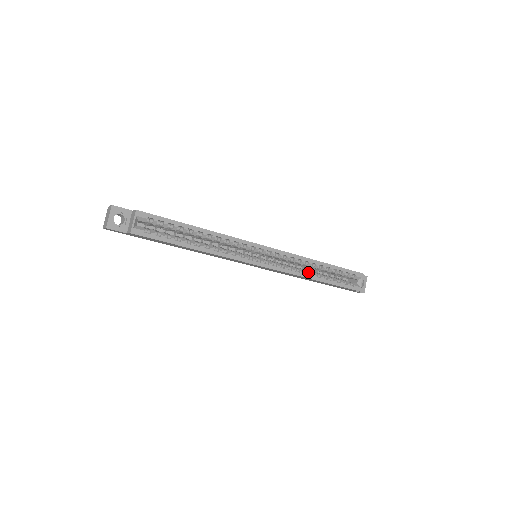
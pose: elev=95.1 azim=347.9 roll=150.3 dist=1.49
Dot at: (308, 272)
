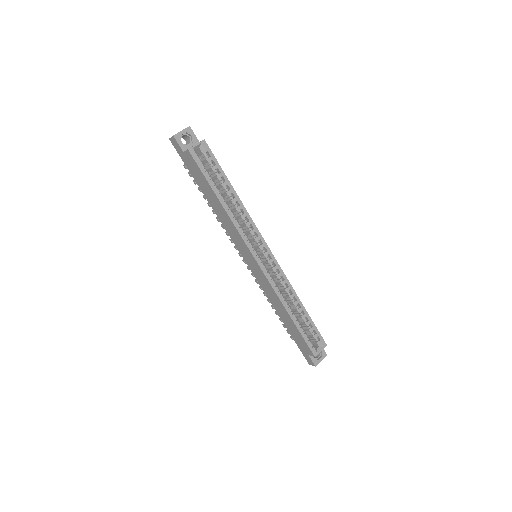
Dot at: (286, 301)
